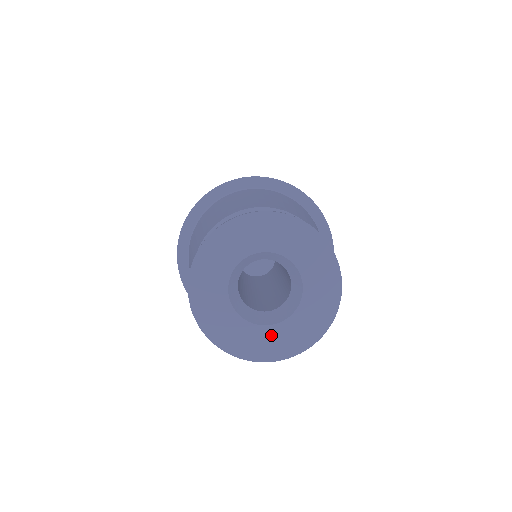
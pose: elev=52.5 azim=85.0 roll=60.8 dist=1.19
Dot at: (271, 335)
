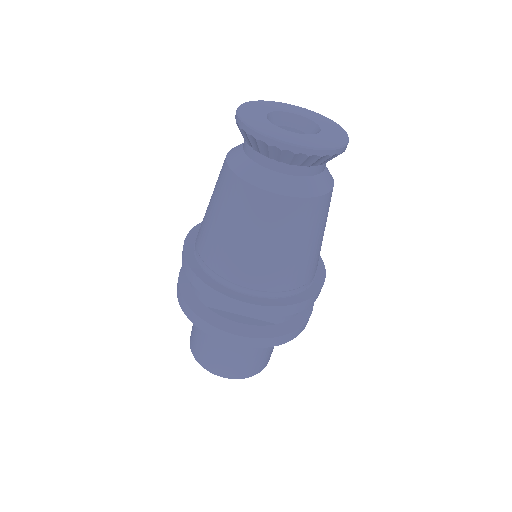
Dot at: (299, 137)
